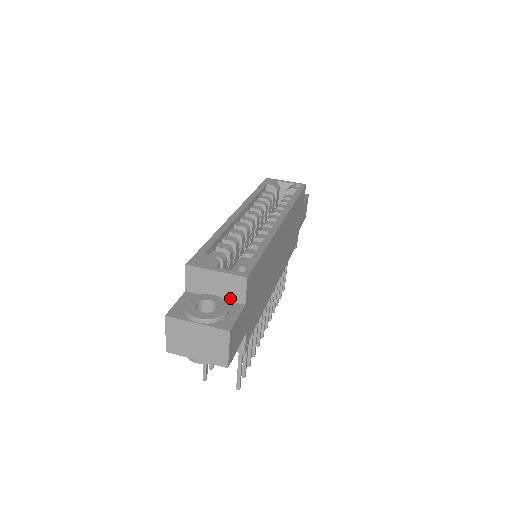
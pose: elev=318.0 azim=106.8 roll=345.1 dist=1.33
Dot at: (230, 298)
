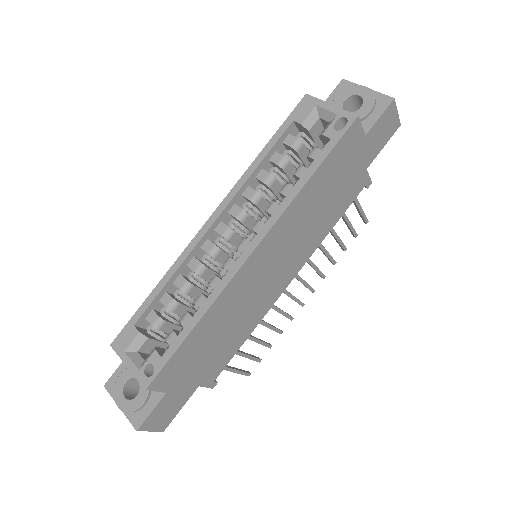
Dot at: occluded
